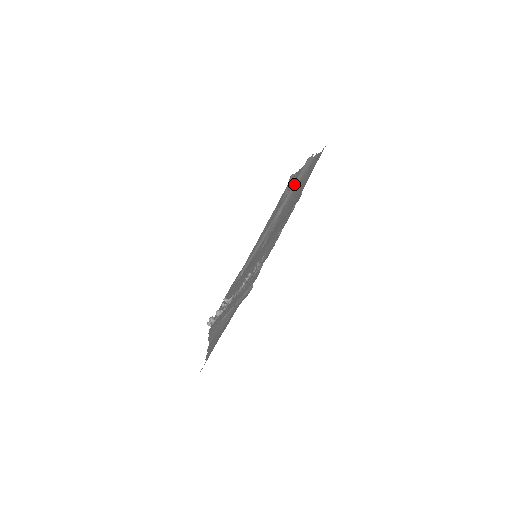
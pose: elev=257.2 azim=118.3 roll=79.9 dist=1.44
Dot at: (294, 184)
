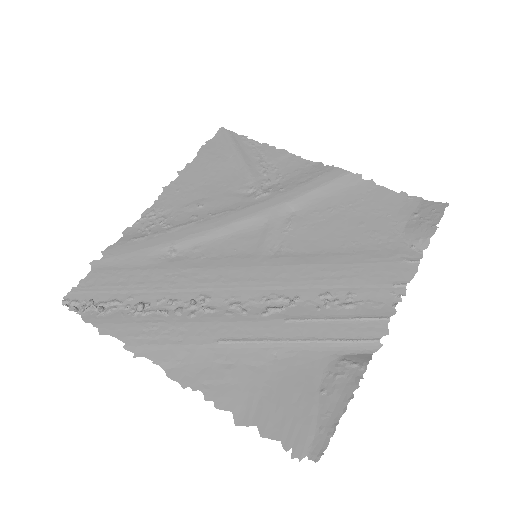
Dot at: (321, 189)
